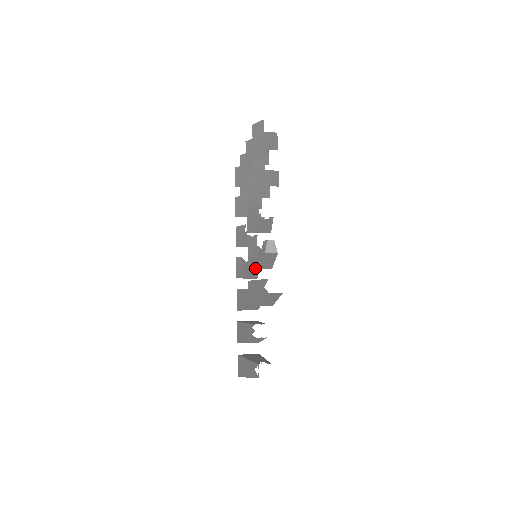
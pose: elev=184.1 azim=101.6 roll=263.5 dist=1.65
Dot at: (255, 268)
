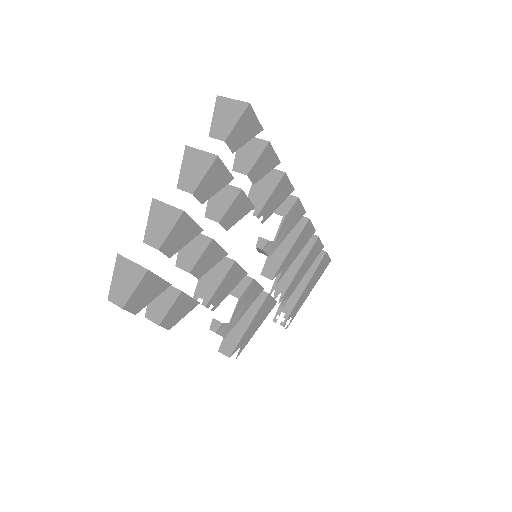
Dot at: occluded
